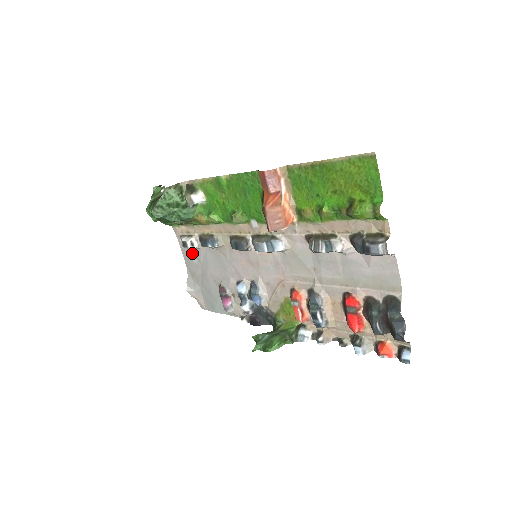
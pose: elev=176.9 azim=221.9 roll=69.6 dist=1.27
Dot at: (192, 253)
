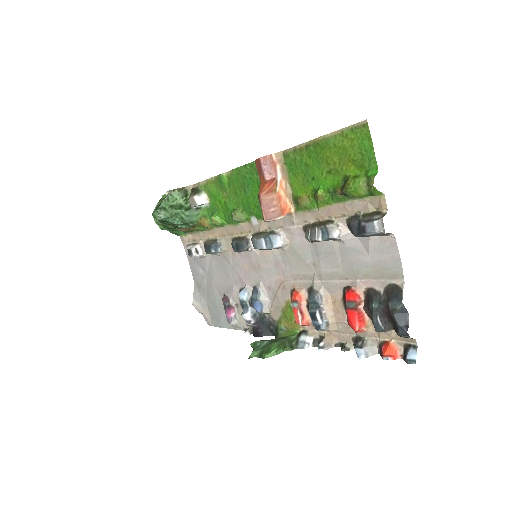
Dot at: (198, 263)
